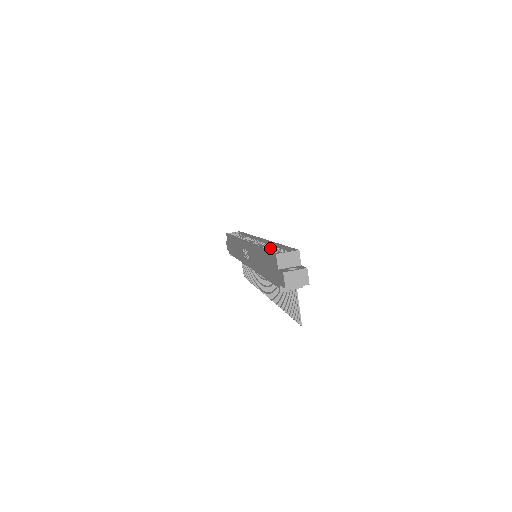
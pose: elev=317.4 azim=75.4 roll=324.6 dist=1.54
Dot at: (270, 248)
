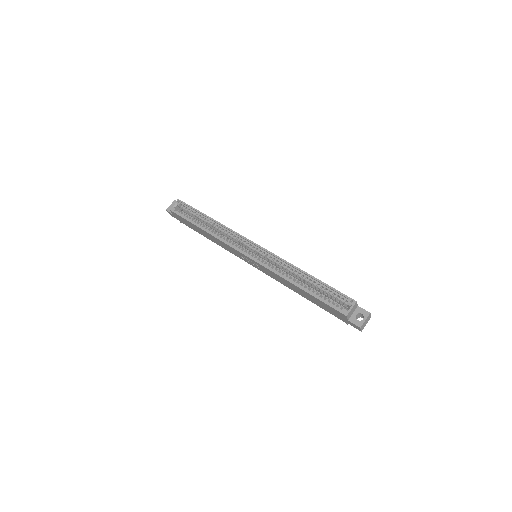
Dot at: (300, 278)
